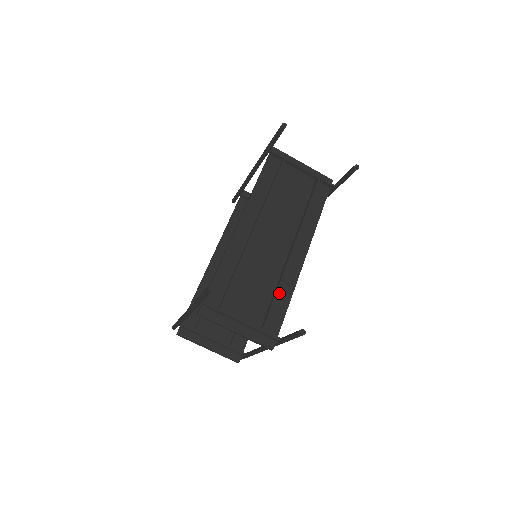
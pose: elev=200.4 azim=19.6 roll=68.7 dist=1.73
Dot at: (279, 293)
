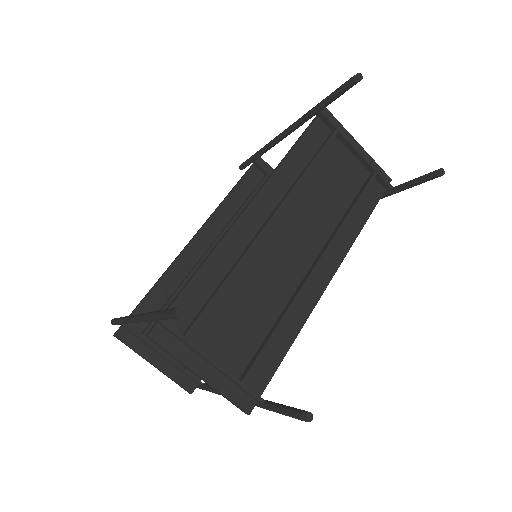
Dot at: (280, 328)
